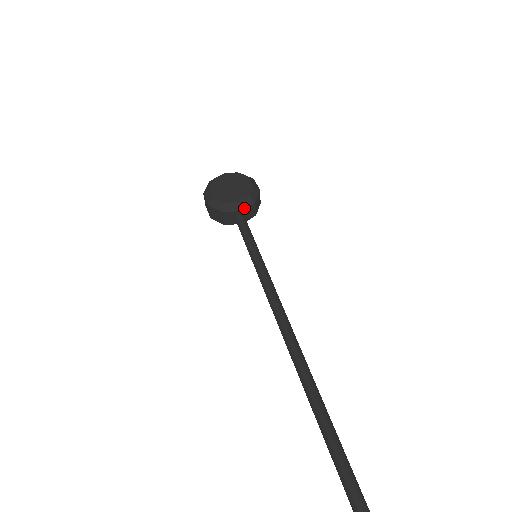
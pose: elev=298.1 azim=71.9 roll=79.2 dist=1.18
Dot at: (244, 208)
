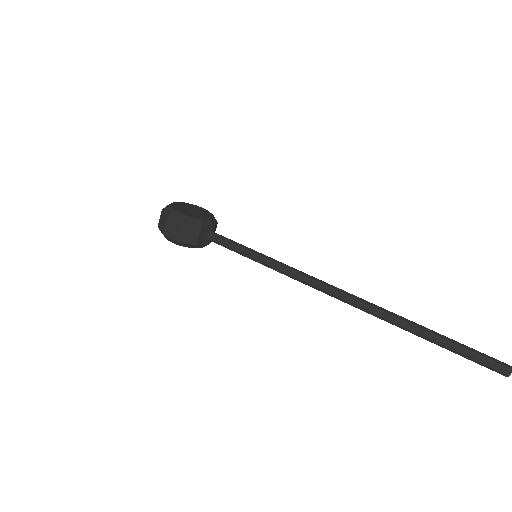
Dot at: (215, 225)
